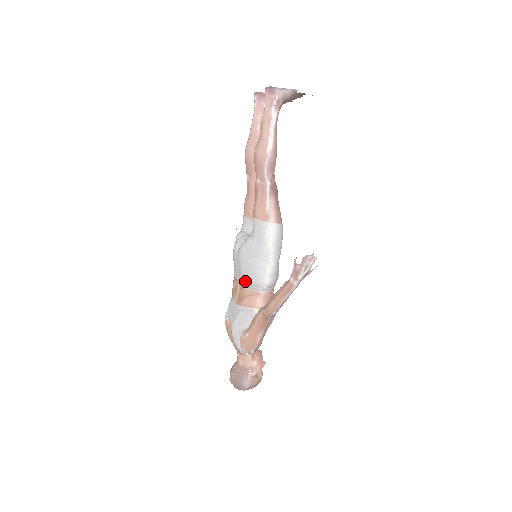
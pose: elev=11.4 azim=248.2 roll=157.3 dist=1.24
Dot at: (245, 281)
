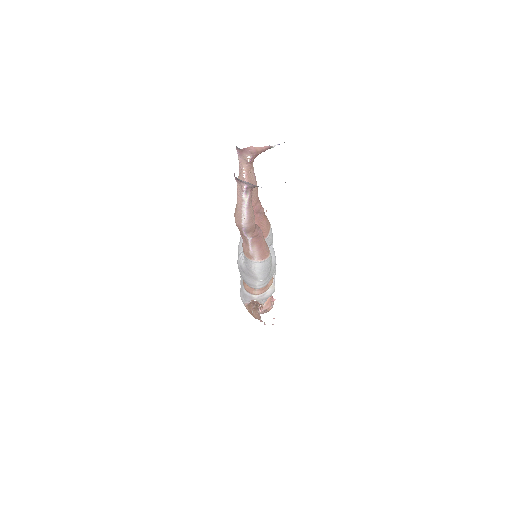
Dot at: occluded
